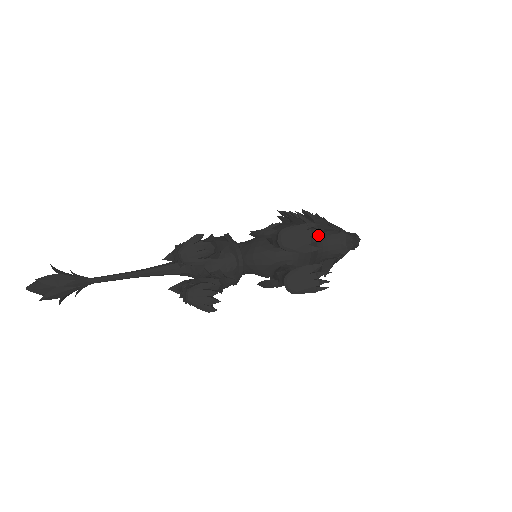
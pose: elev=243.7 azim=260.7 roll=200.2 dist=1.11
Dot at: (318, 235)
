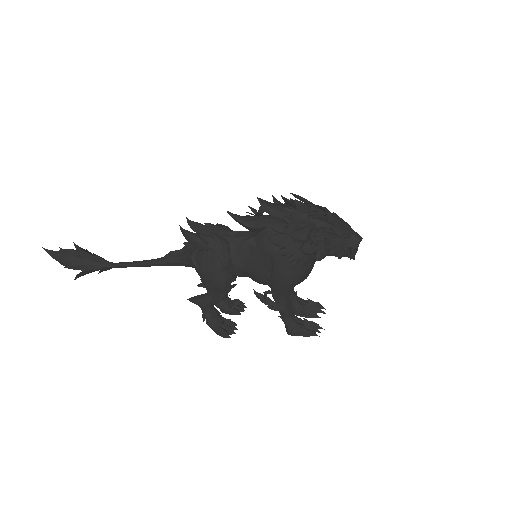
Dot at: occluded
